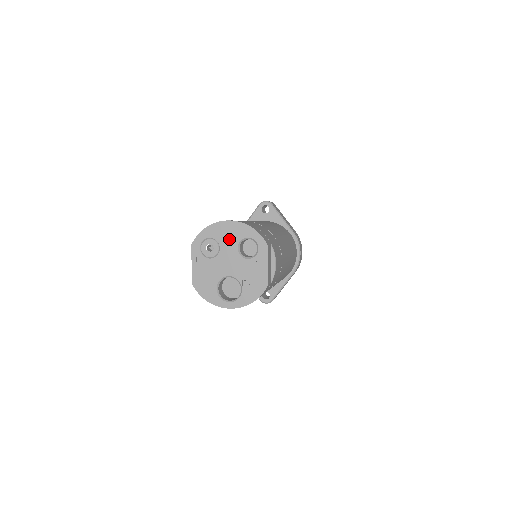
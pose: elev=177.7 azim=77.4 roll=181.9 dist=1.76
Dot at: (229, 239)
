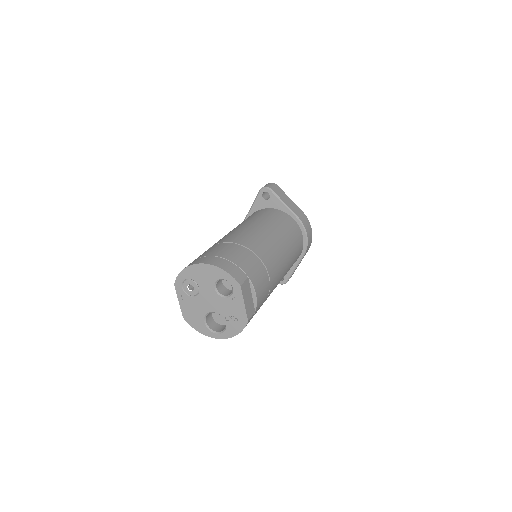
Dot at: (205, 280)
